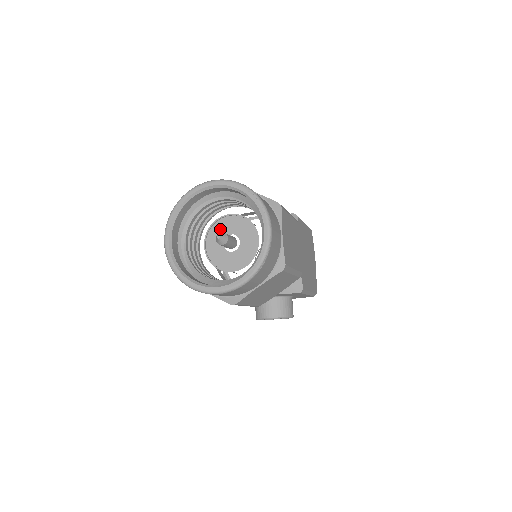
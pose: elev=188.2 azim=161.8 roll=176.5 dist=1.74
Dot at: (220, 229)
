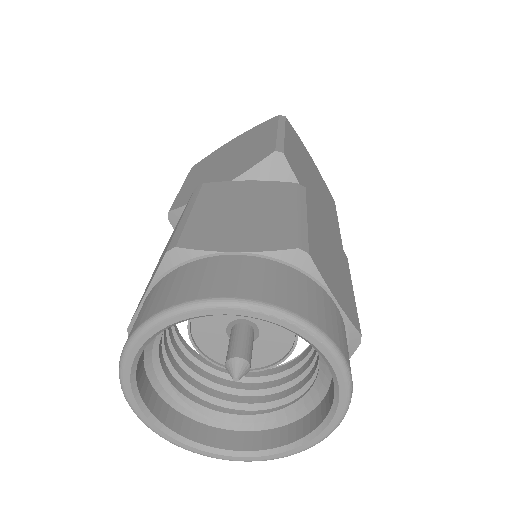
Dot at: (208, 320)
